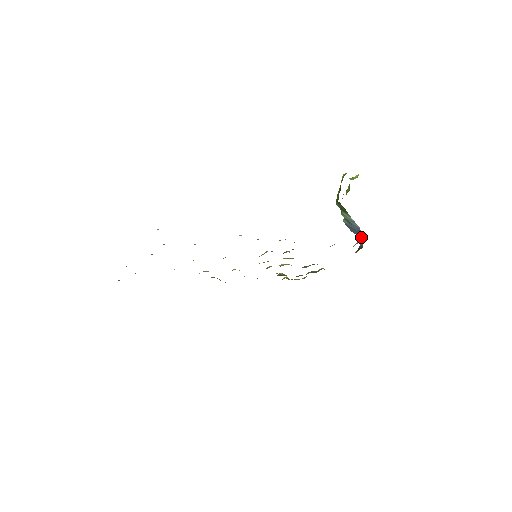
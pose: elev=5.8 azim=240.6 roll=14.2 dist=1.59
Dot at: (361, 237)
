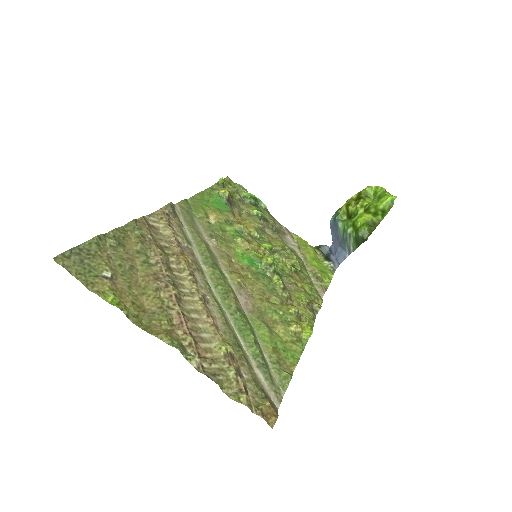
Dot at: (337, 256)
